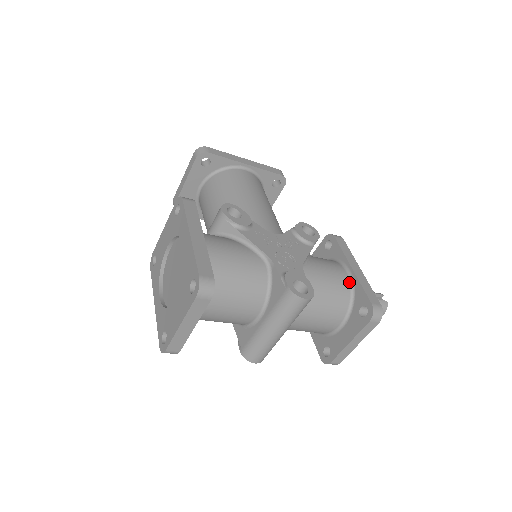
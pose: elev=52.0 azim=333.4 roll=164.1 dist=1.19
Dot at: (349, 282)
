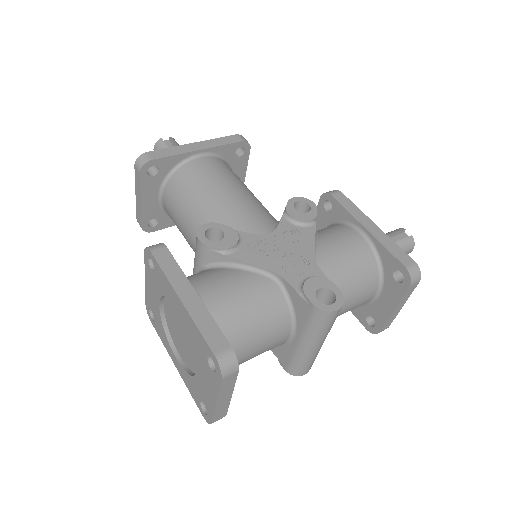
Dot at: (369, 247)
